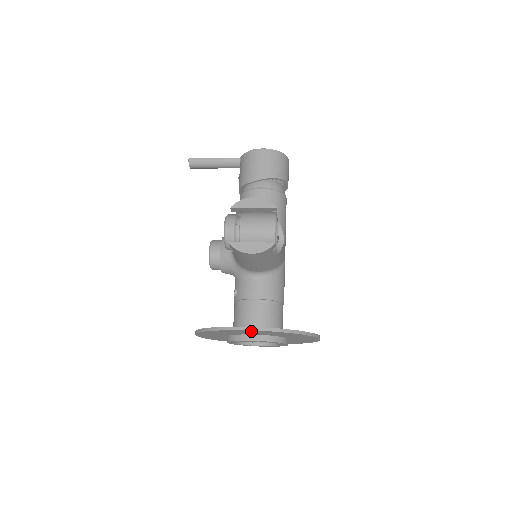
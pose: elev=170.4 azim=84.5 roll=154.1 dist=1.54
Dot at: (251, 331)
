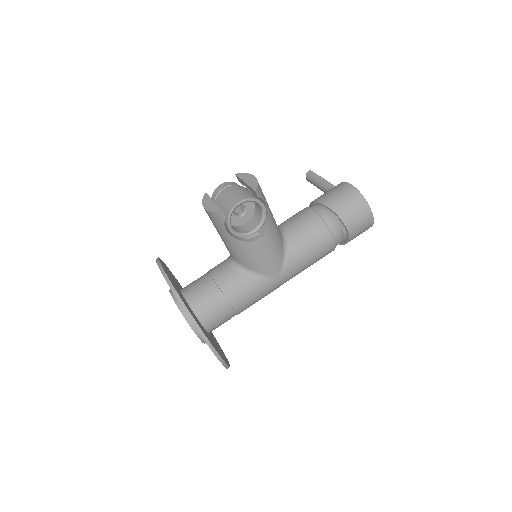
Dot at: occluded
